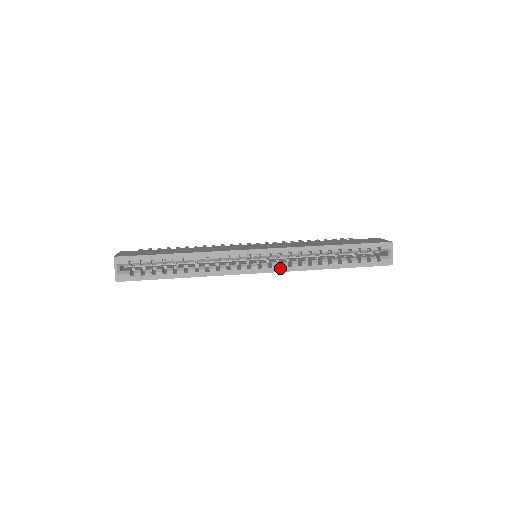
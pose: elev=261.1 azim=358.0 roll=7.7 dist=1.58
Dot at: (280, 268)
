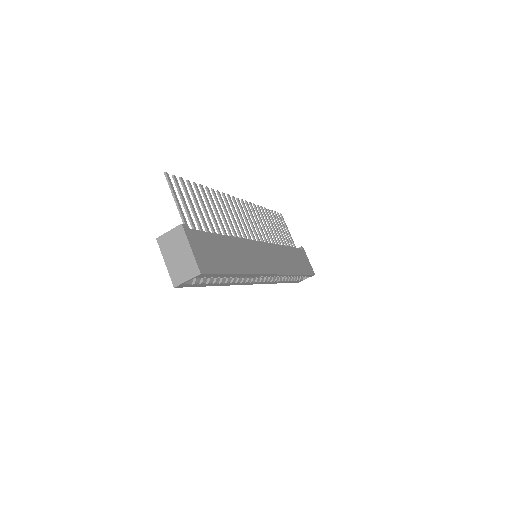
Dot at: (265, 282)
